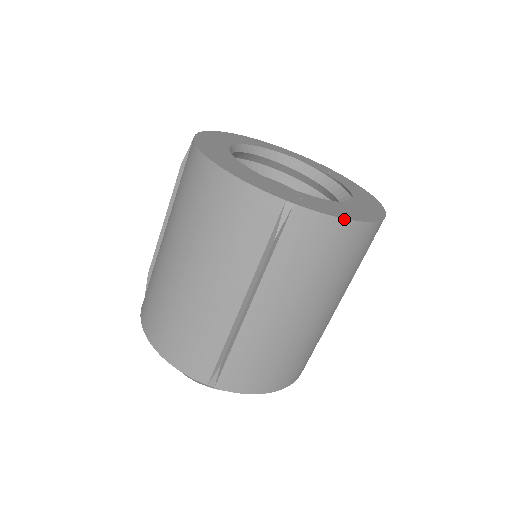
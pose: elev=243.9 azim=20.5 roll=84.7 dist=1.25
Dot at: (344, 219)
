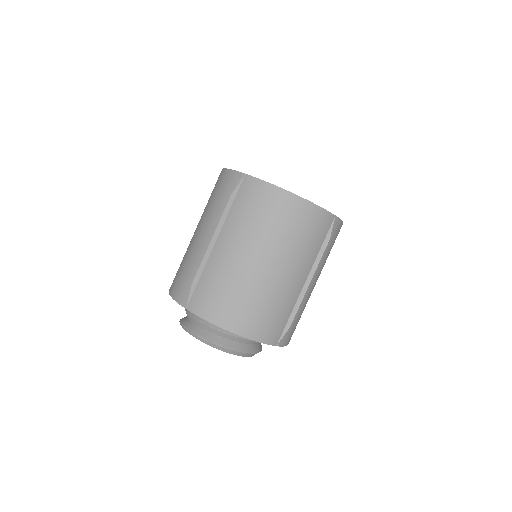
Dot at: occluded
